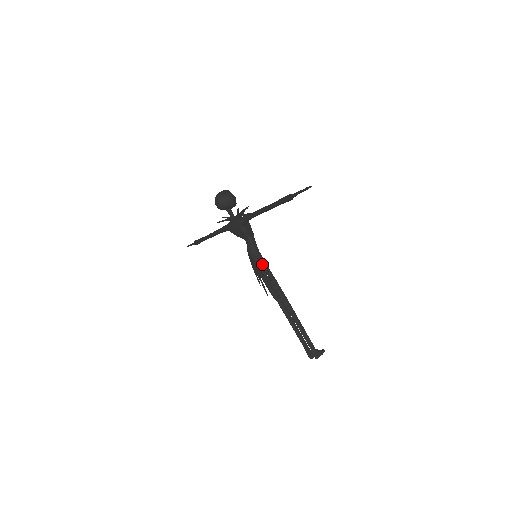
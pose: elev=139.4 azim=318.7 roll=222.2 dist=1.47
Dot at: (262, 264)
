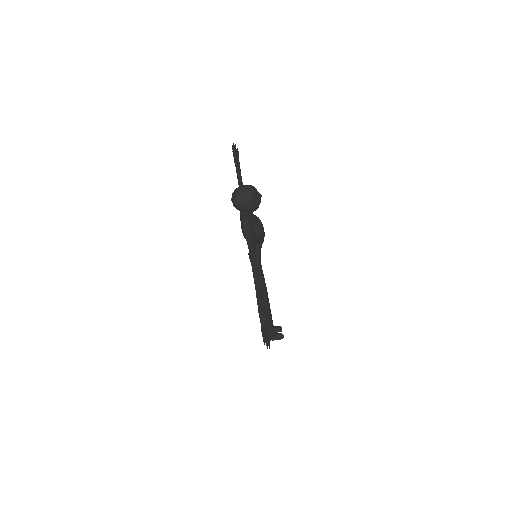
Dot at: occluded
